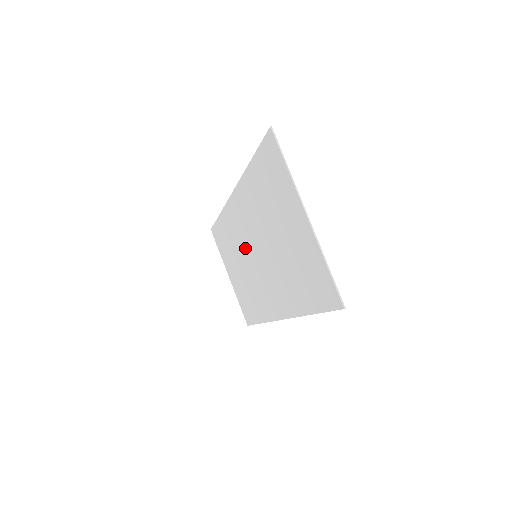
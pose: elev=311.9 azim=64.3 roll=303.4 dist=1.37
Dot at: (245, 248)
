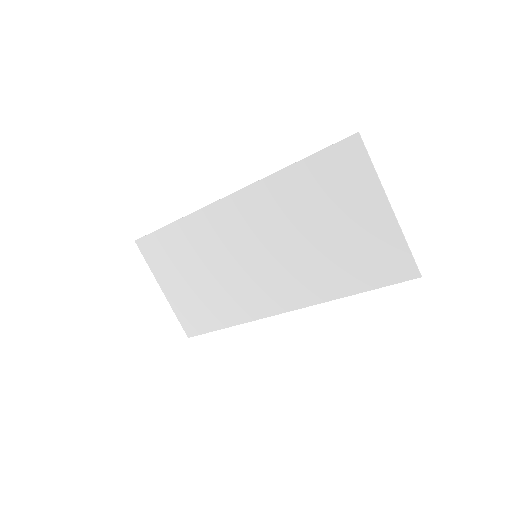
Dot at: (232, 251)
